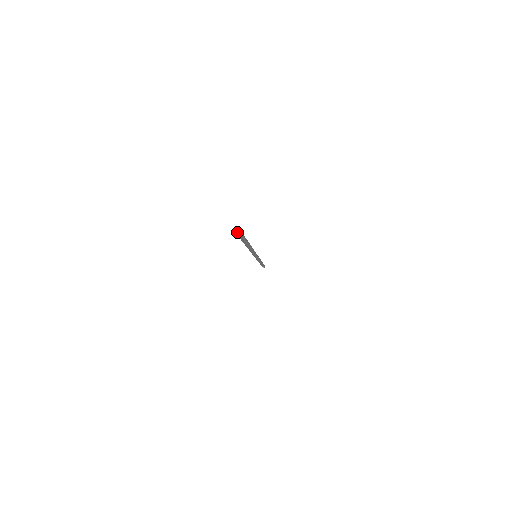
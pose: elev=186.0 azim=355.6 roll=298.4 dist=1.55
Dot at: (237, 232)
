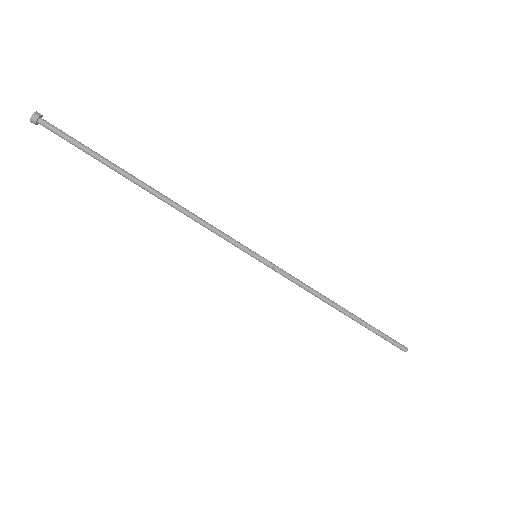
Dot at: (33, 118)
